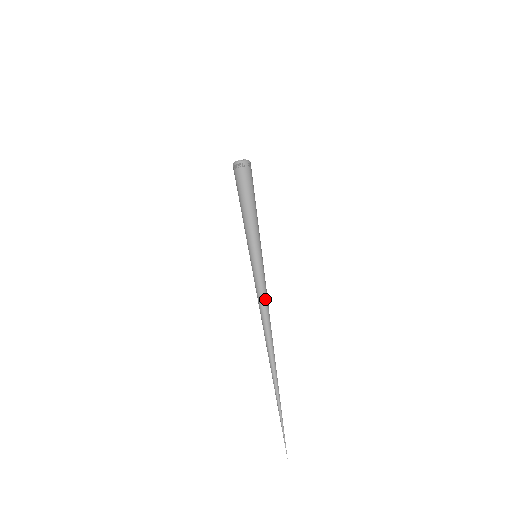
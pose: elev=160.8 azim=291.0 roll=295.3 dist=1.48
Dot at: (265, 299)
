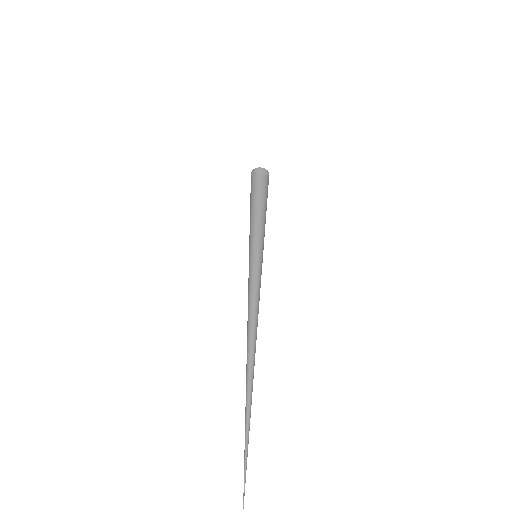
Dot at: (254, 298)
